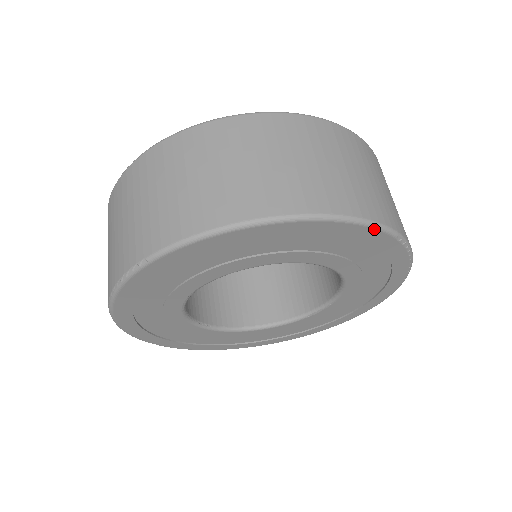
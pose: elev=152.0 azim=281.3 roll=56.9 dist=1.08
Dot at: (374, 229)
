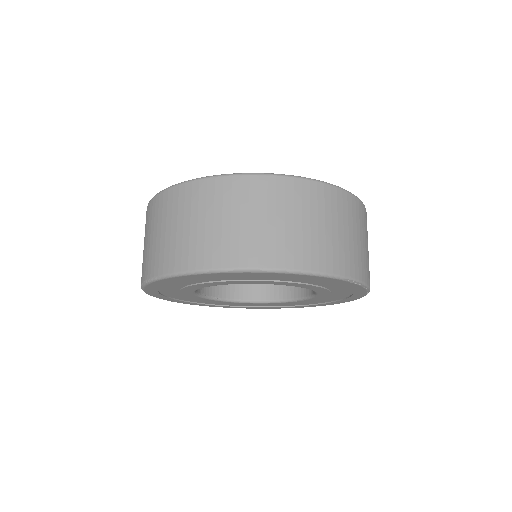
Dot at: (322, 277)
